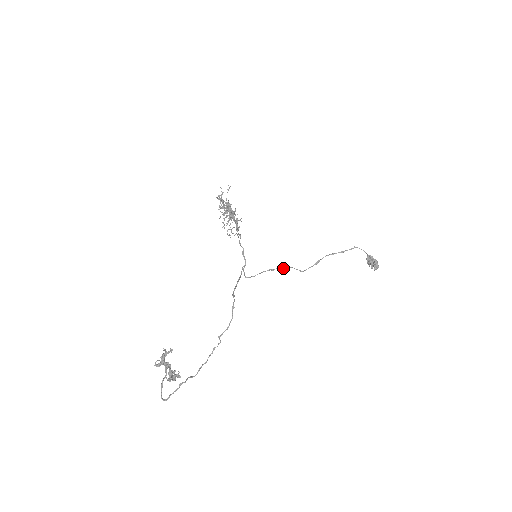
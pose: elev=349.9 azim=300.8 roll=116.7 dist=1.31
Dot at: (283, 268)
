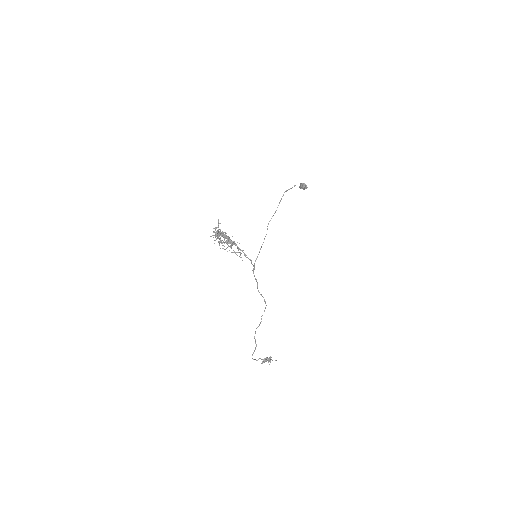
Dot at: occluded
